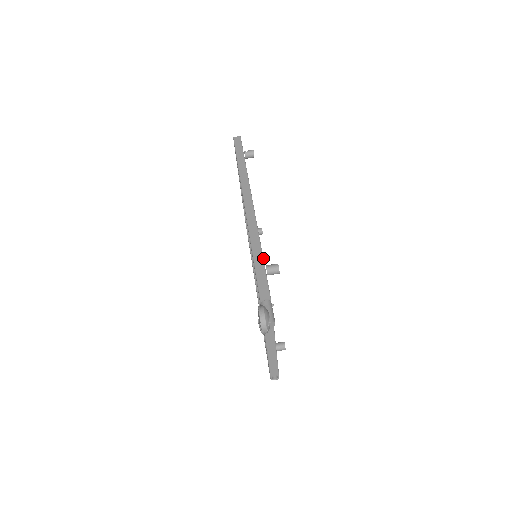
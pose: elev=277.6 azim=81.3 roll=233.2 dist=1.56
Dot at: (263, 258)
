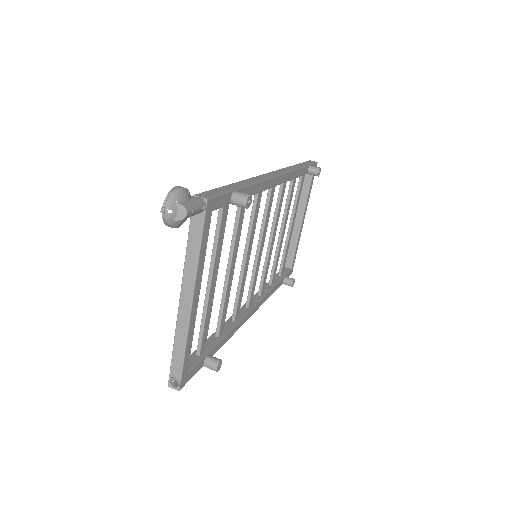
Dot at: (240, 188)
